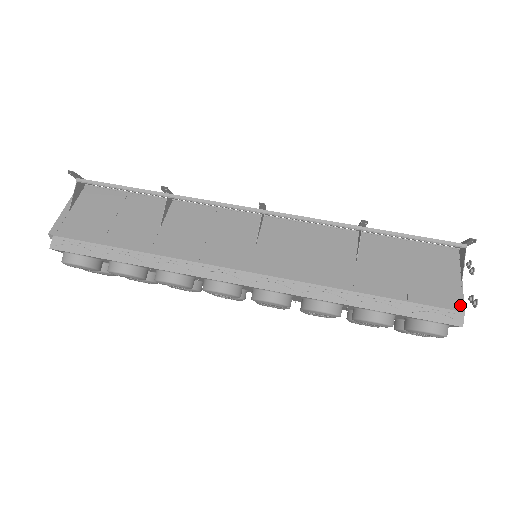
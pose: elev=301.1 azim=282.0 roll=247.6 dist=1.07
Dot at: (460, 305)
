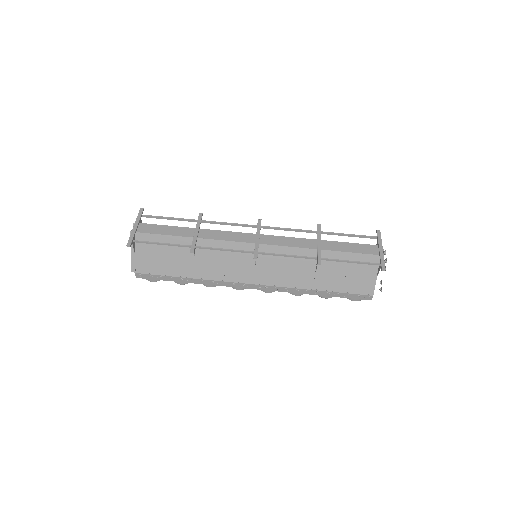
Dot at: (372, 292)
